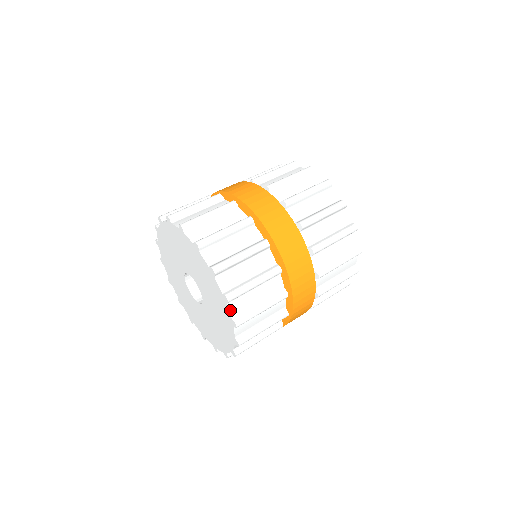
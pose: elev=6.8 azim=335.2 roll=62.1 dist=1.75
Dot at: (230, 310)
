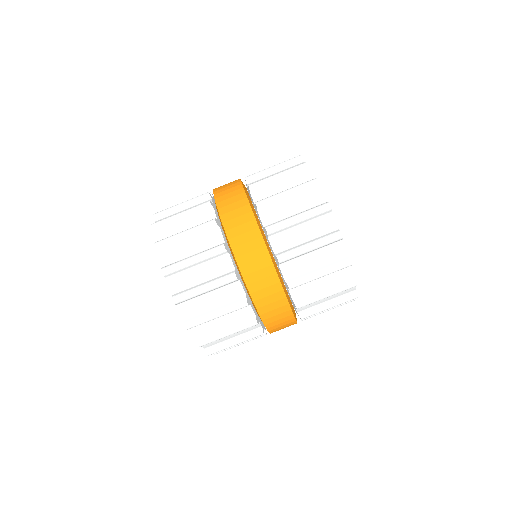
Dot at: (157, 238)
